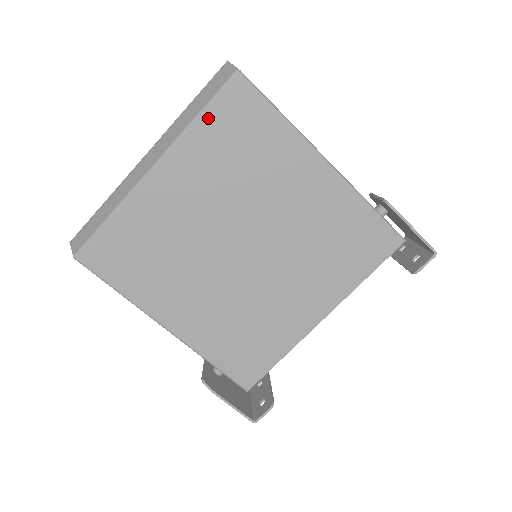
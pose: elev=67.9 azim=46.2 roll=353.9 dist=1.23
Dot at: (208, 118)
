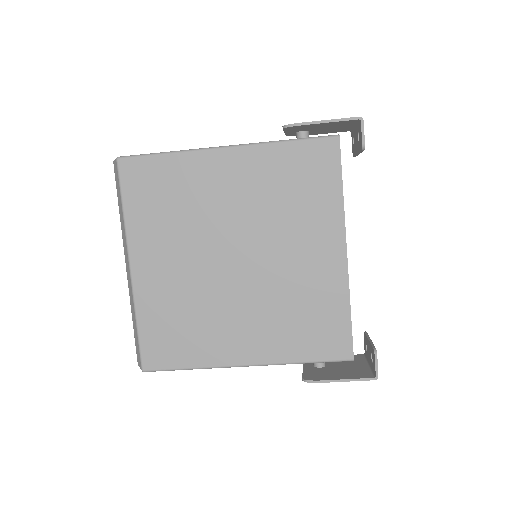
Dot at: (129, 203)
